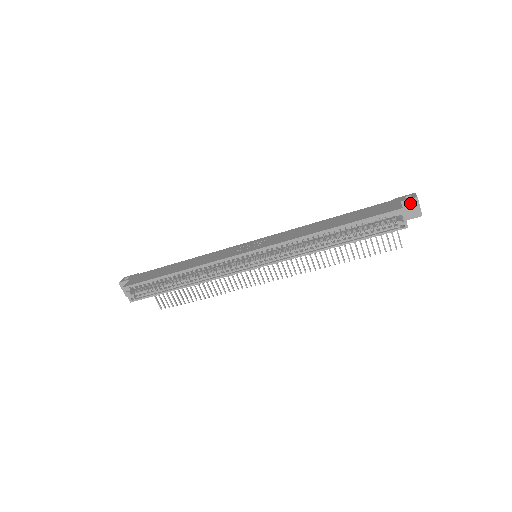
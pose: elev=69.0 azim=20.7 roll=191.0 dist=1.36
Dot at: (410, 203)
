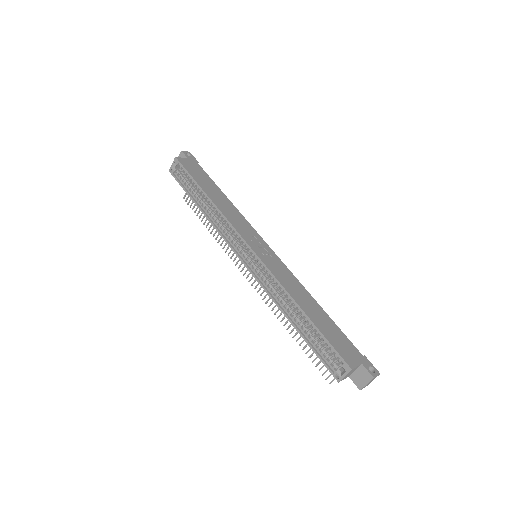
Dot at: (365, 373)
